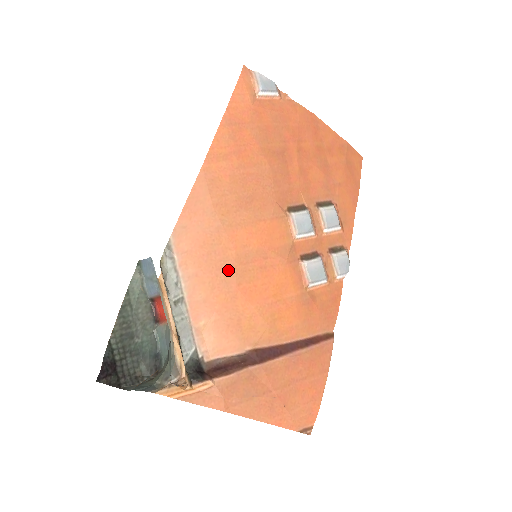
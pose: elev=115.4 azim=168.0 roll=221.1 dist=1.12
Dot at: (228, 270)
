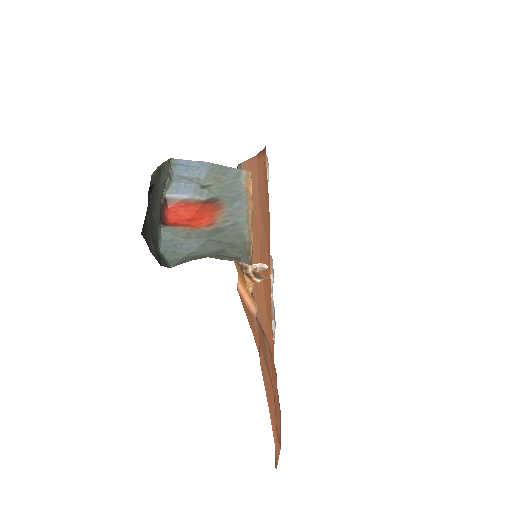
Dot at: (258, 237)
